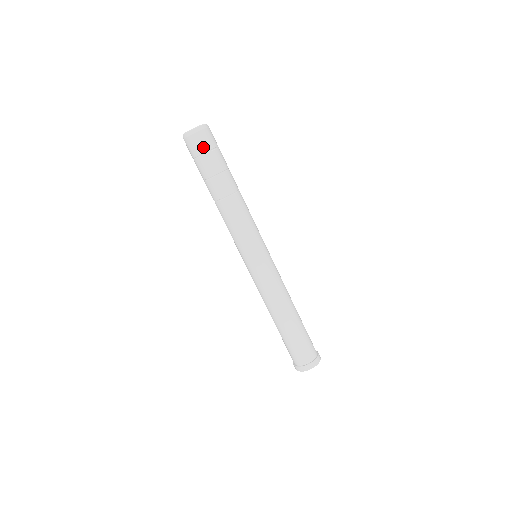
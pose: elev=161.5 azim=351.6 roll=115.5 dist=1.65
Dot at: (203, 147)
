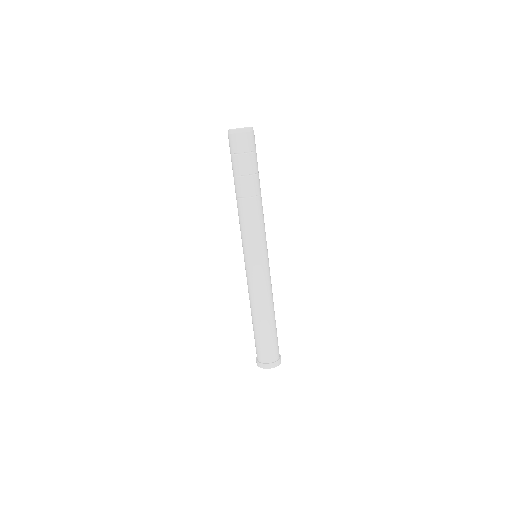
Dot at: (232, 148)
